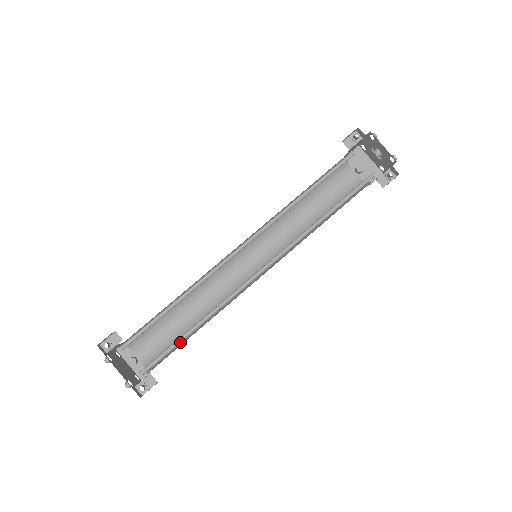
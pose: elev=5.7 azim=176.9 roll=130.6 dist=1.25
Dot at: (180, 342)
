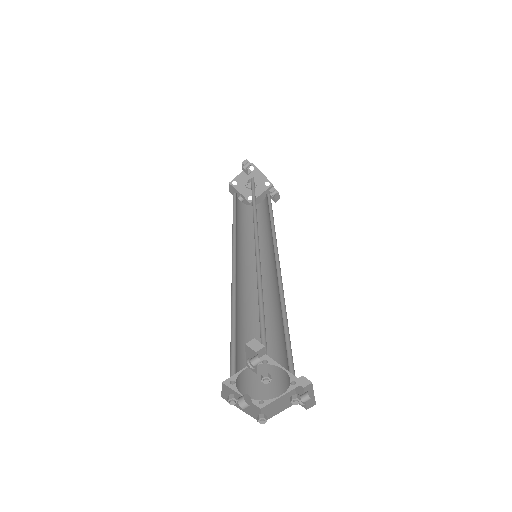
Dot at: (287, 337)
